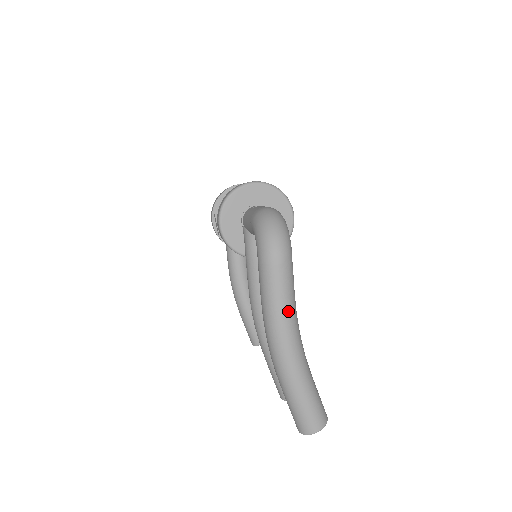
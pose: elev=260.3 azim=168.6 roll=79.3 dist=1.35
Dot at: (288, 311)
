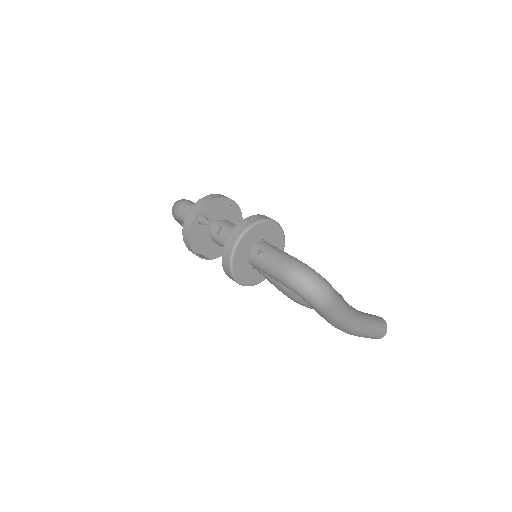
Dot at: (349, 314)
